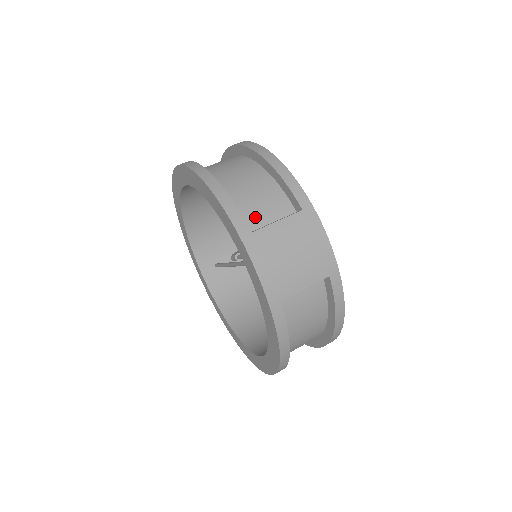
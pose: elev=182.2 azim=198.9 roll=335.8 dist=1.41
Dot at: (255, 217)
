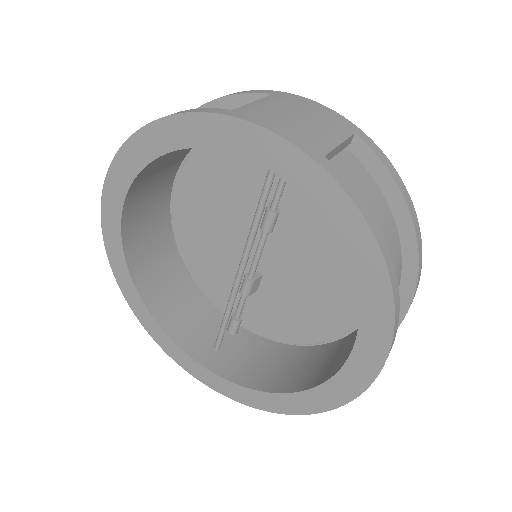
Dot at: occluded
